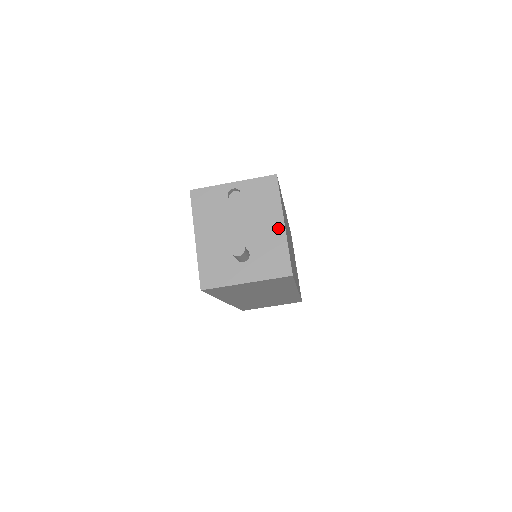
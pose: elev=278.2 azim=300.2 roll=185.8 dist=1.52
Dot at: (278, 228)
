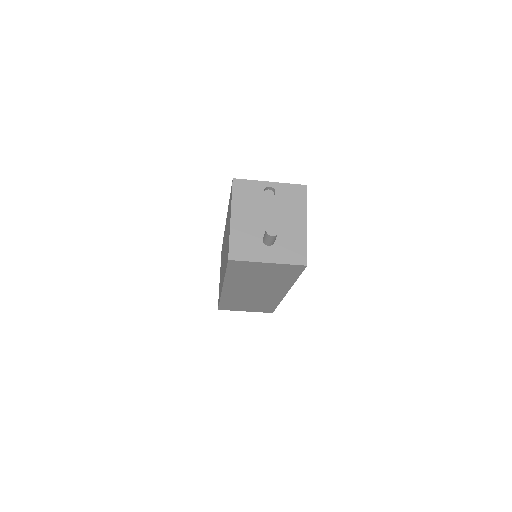
Dot at: (301, 226)
